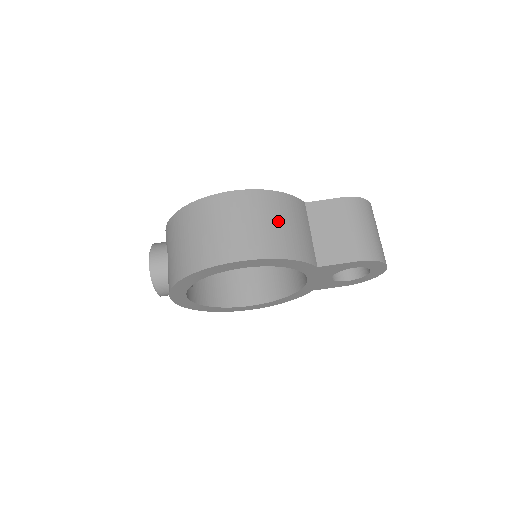
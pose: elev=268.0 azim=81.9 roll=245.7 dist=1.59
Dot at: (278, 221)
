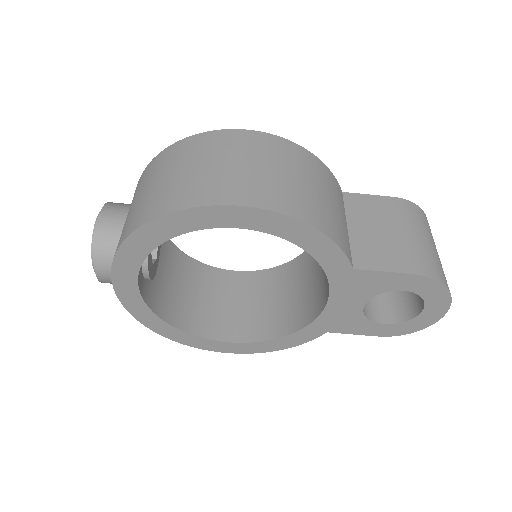
Dot at: (308, 181)
